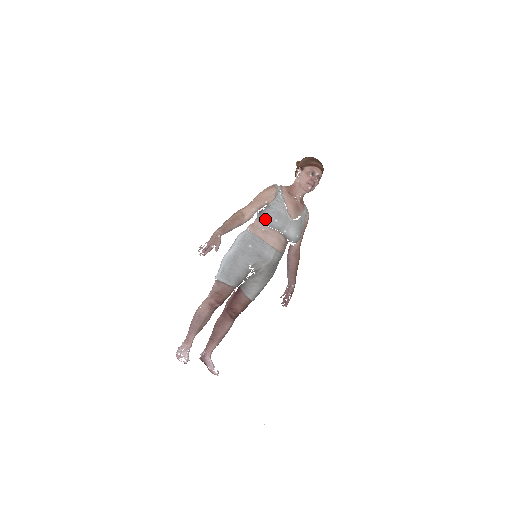
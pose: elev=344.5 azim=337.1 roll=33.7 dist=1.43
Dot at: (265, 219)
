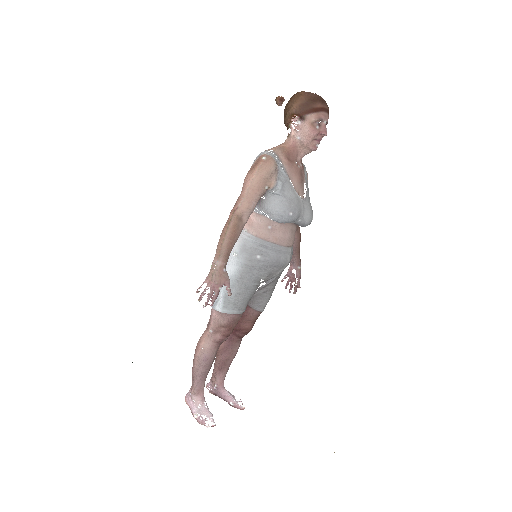
Dot at: (273, 215)
